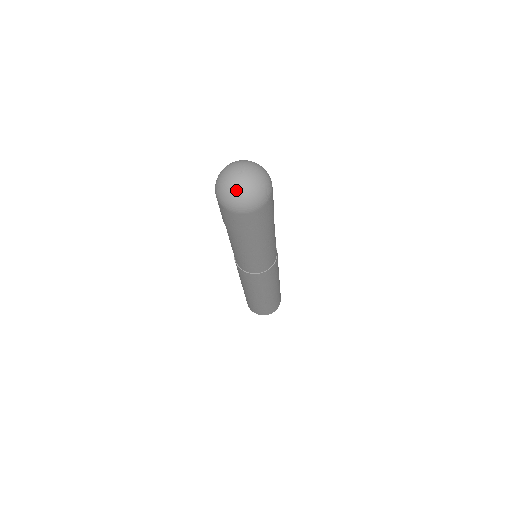
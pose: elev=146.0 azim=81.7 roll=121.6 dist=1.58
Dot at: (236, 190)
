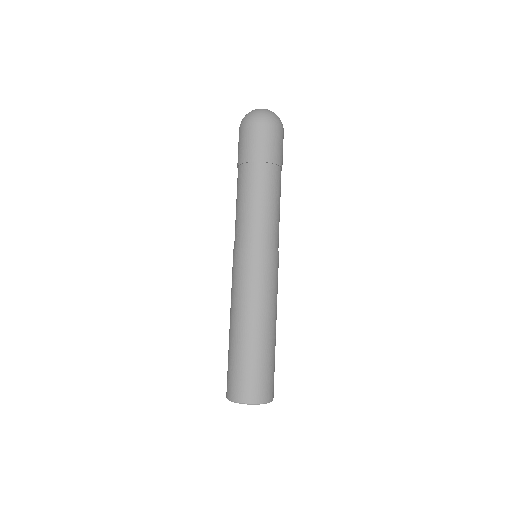
Dot at: (253, 110)
